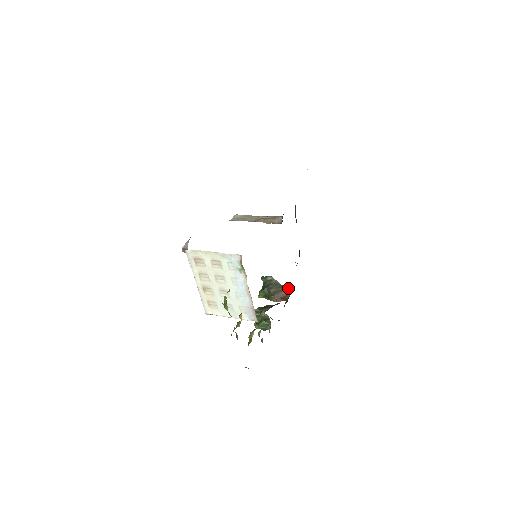
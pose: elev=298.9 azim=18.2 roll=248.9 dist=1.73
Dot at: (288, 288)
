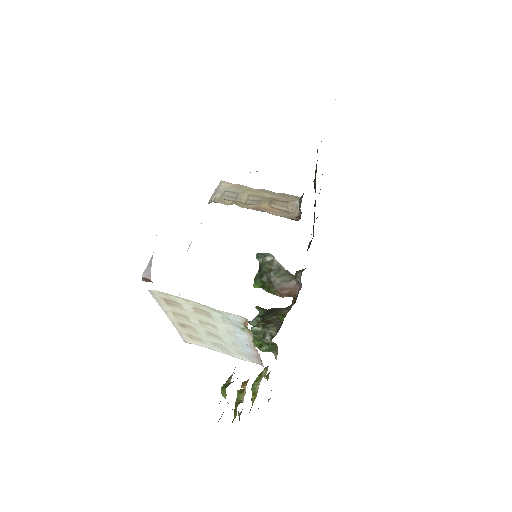
Dot at: (296, 278)
